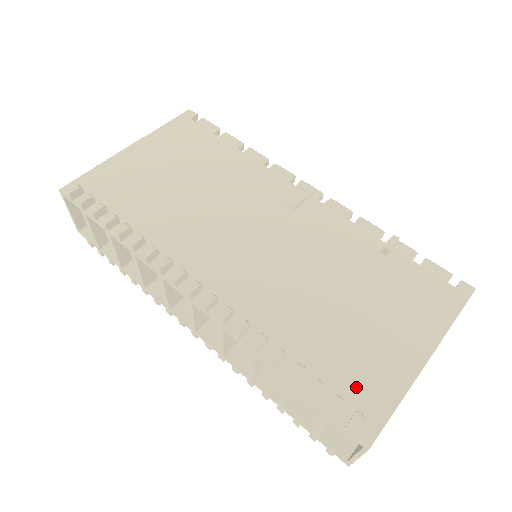
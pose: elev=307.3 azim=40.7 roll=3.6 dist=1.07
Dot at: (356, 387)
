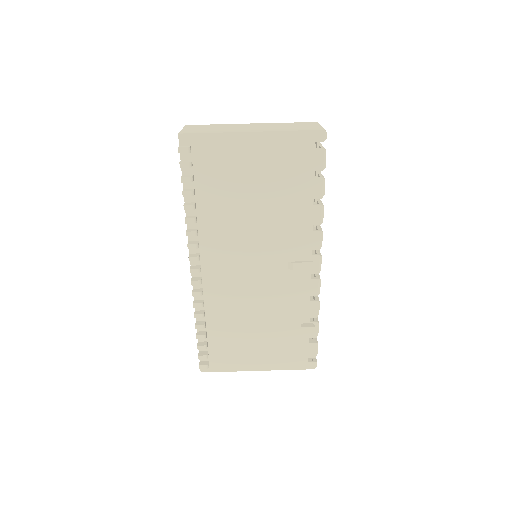
Dot at: (219, 355)
